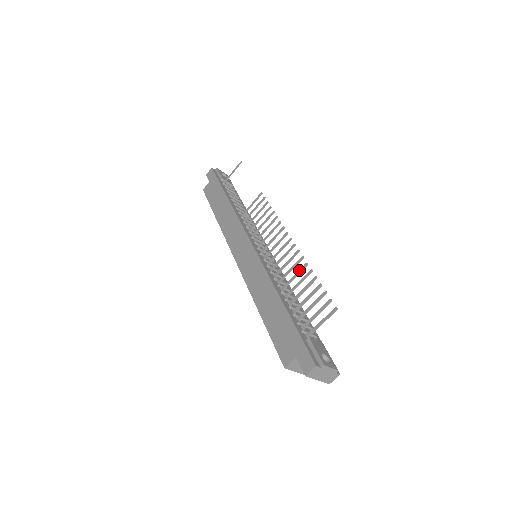
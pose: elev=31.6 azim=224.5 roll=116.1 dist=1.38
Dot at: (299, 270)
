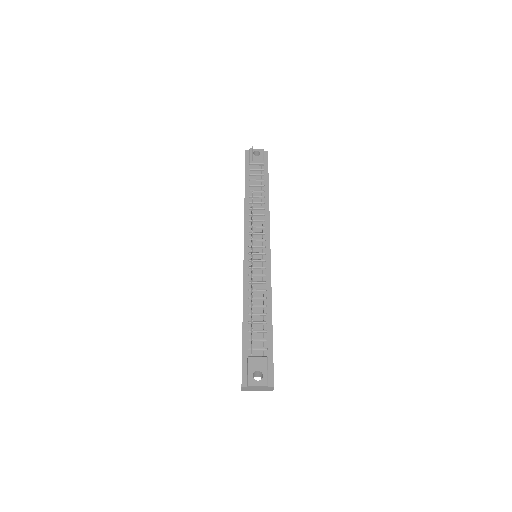
Dot at: occluded
